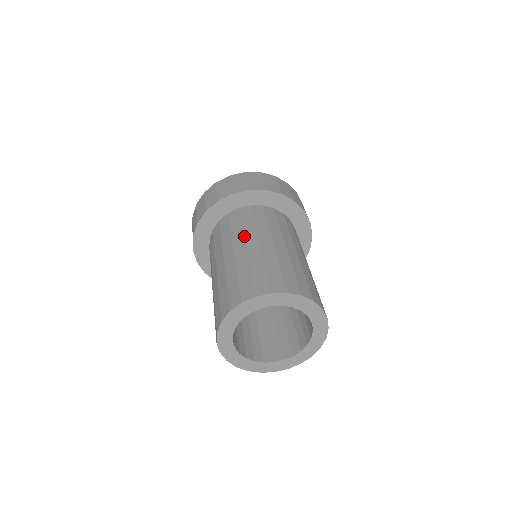
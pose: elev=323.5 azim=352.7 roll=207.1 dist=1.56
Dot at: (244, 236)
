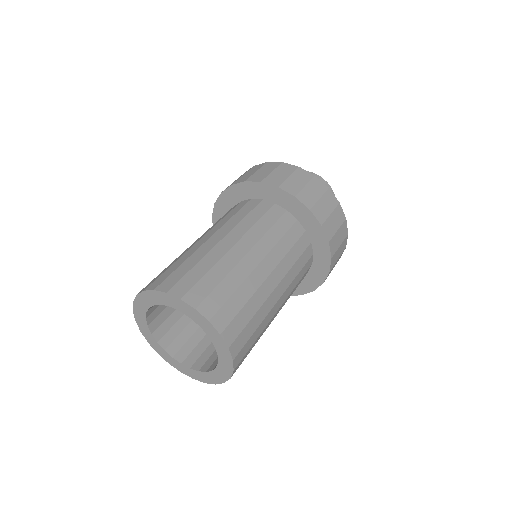
Dot at: (244, 234)
